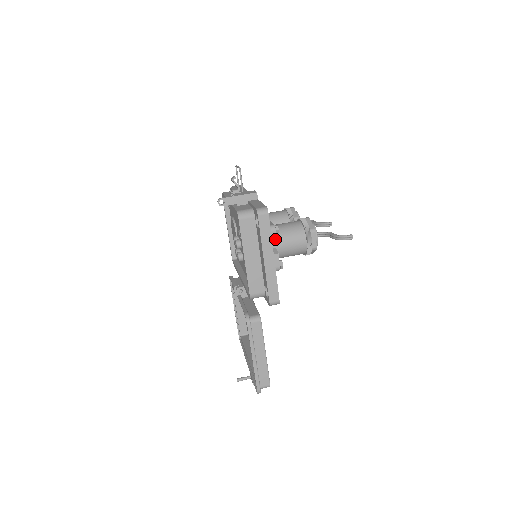
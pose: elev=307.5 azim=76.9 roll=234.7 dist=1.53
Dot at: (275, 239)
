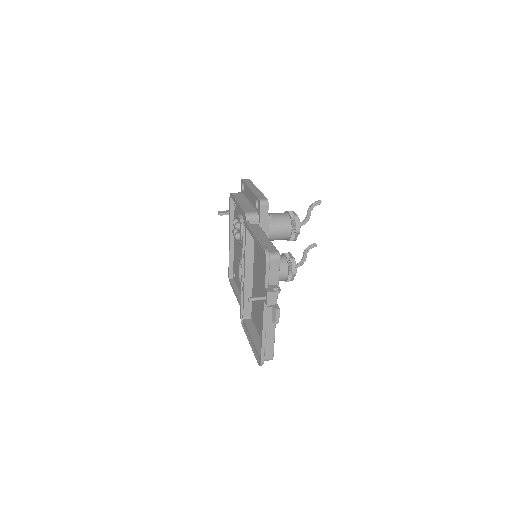
Dot at: occluded
